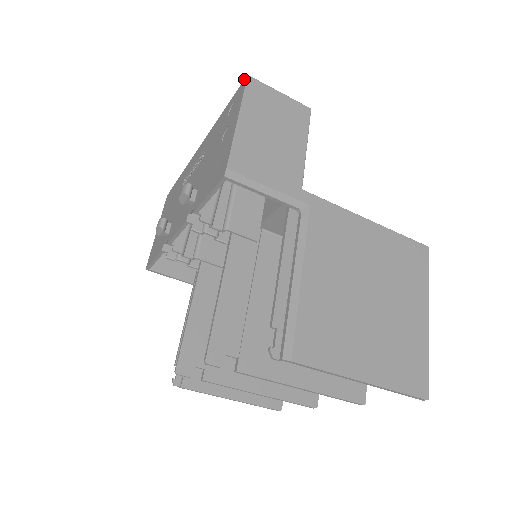
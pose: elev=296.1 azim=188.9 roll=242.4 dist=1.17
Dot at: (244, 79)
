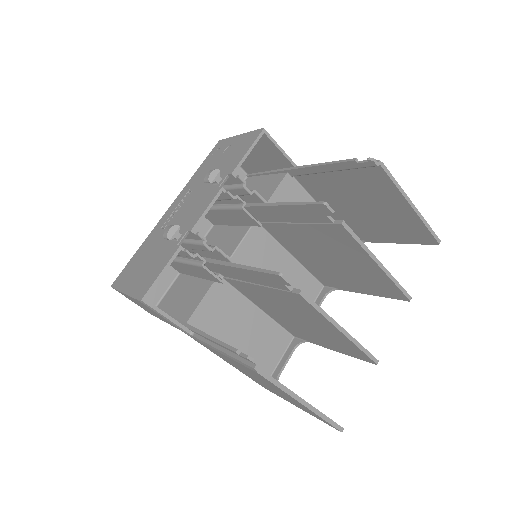
Dot at: (216, 144)
